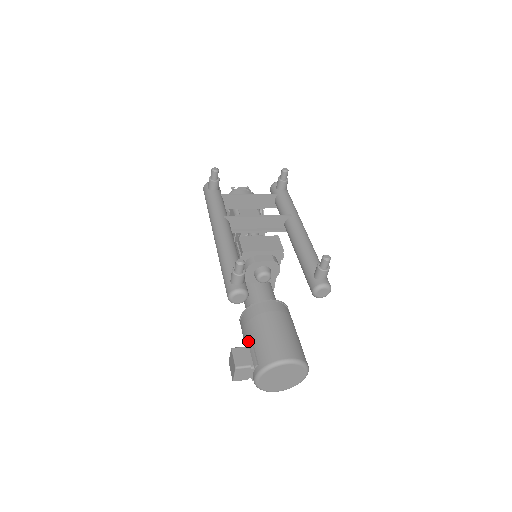
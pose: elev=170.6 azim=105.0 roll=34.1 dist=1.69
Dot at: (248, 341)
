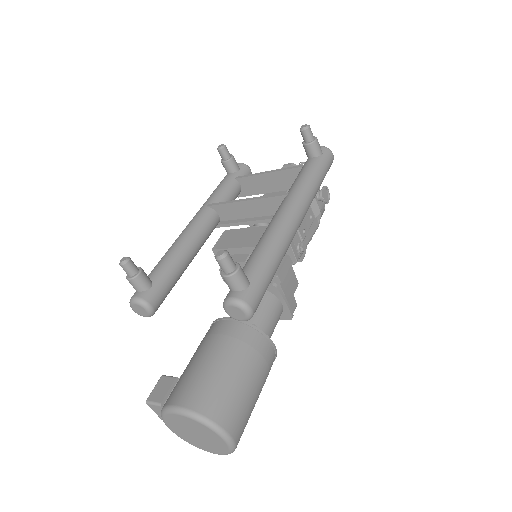
Dot at: occluded
